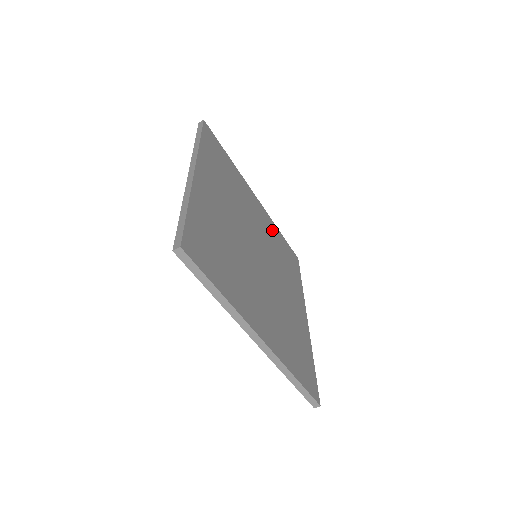
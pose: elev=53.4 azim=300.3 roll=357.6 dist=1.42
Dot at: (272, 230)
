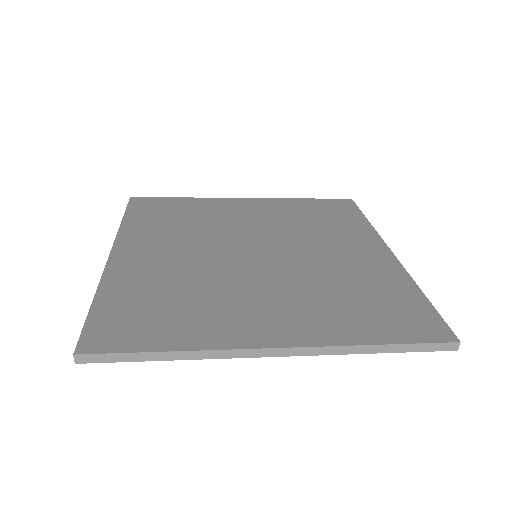
Dot at: (284, 208)
